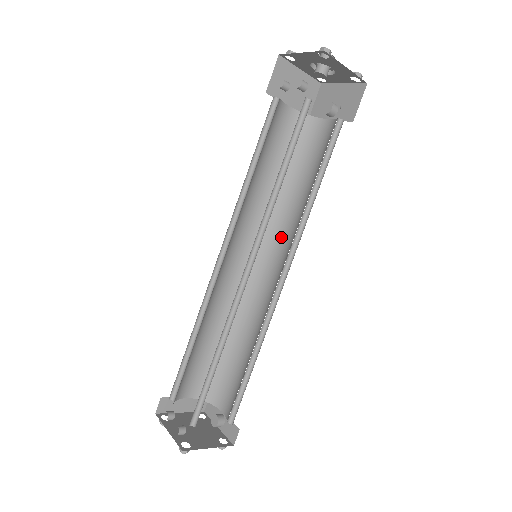
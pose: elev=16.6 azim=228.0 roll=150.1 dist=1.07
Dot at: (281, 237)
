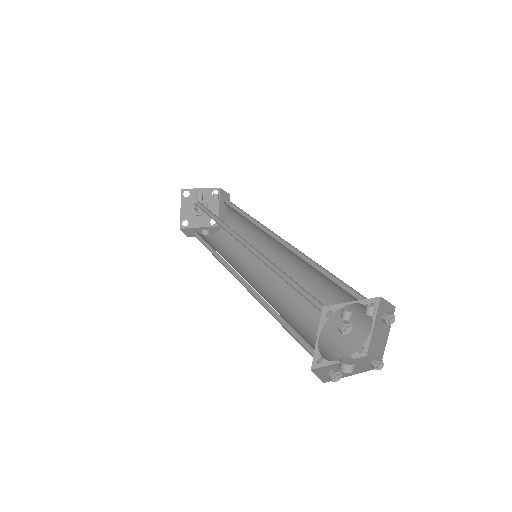
Dot at: (241, 269)
